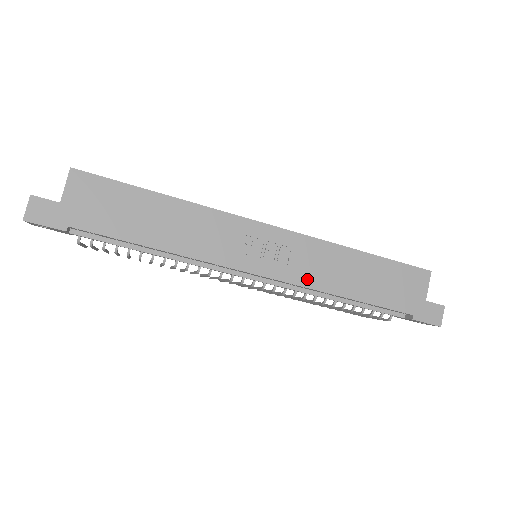
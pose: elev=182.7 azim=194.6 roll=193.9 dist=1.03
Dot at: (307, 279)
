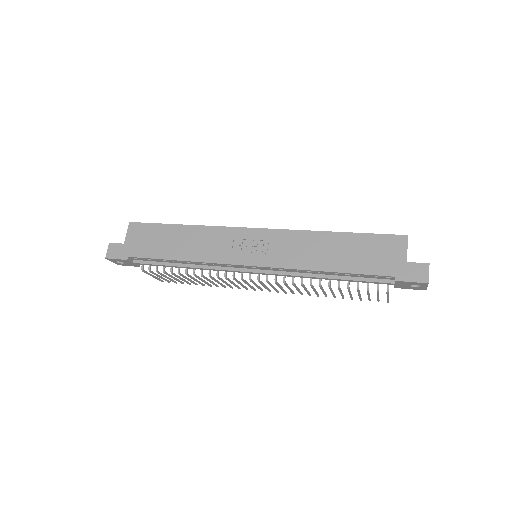
Dot at: (289, 262)
